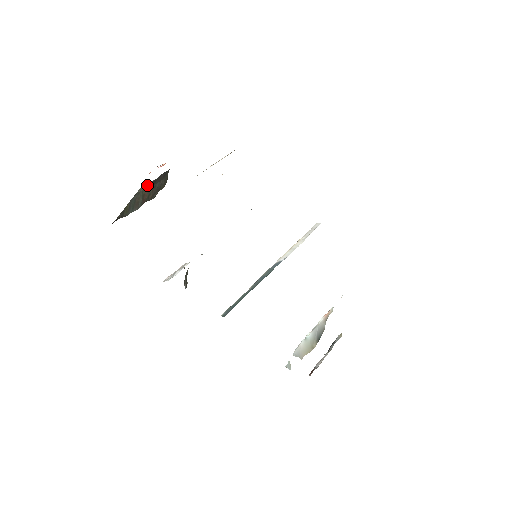
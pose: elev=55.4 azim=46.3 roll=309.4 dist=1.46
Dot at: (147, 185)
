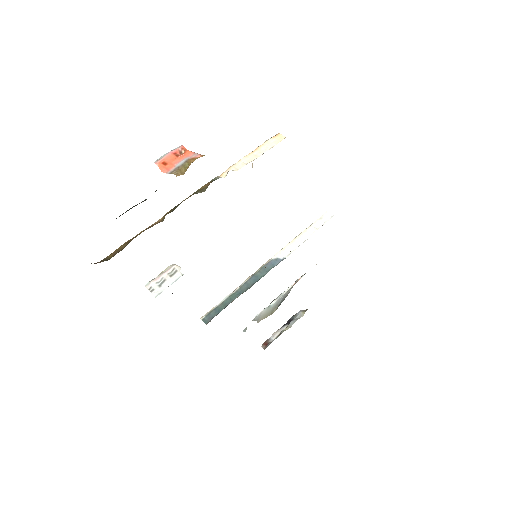
Dot at: occluded
